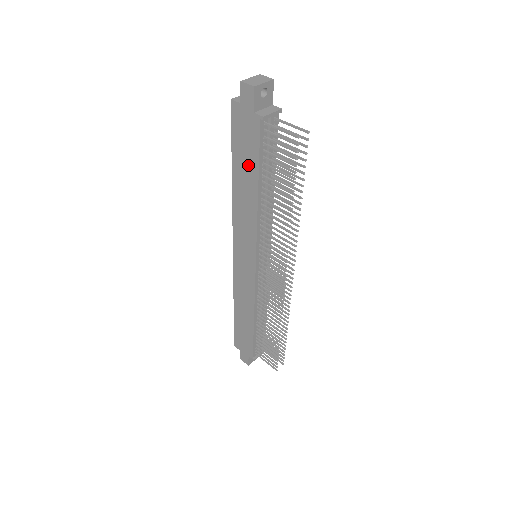
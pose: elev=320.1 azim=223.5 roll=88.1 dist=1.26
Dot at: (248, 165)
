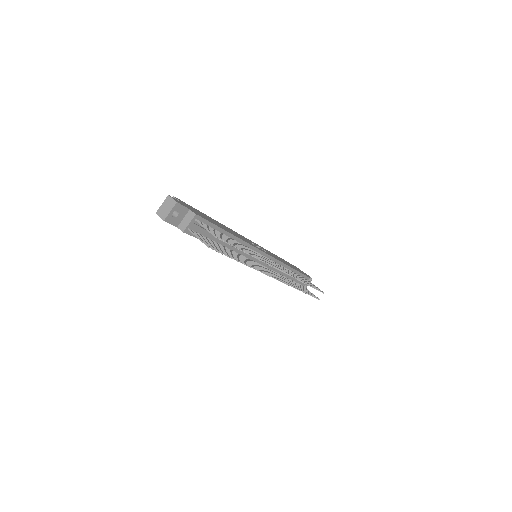
Dot at: occluded
